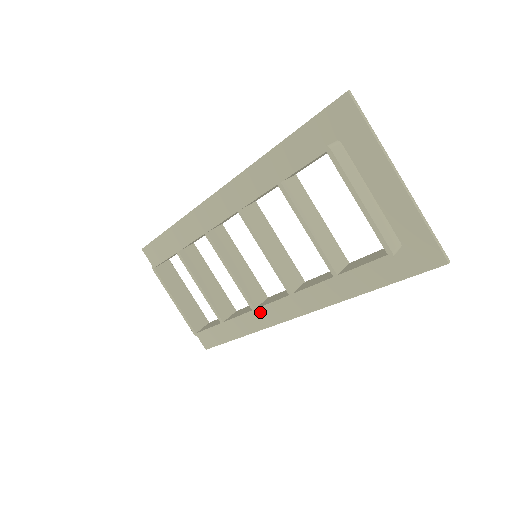
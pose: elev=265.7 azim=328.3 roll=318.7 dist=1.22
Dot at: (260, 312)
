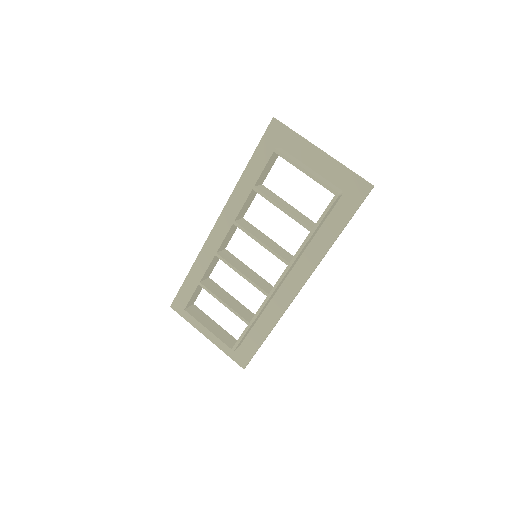
Dot at: (274, 303)
